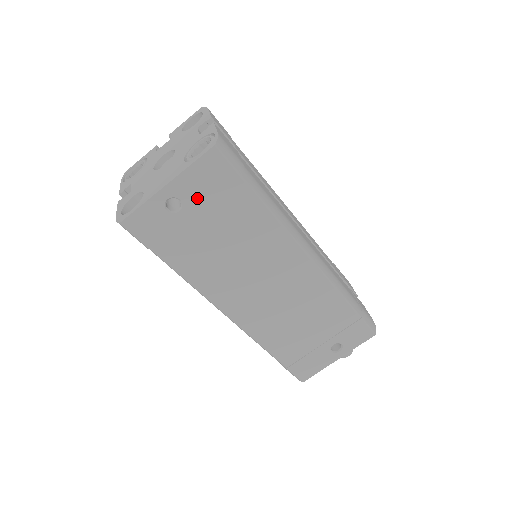
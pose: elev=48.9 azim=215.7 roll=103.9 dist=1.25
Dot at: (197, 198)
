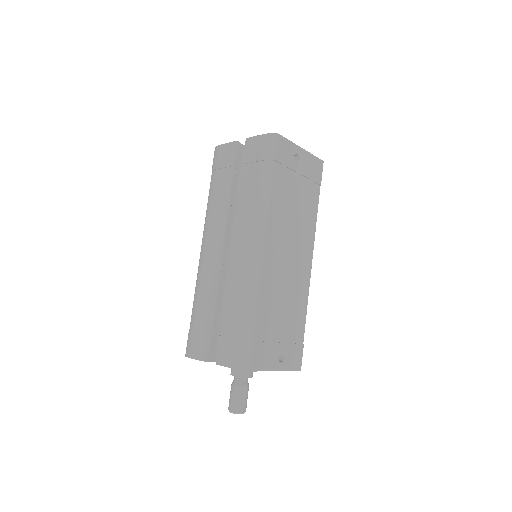
Dot at: (305, 169)
